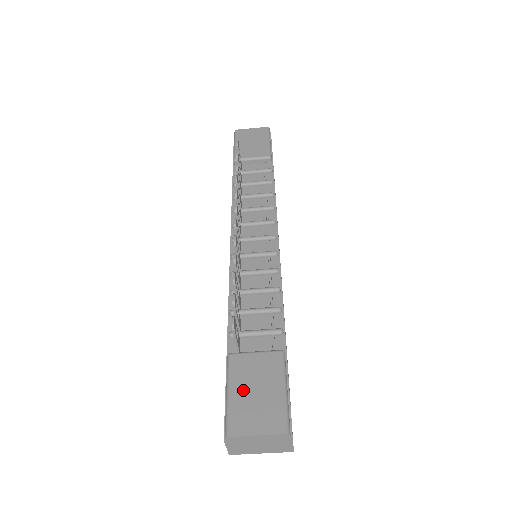
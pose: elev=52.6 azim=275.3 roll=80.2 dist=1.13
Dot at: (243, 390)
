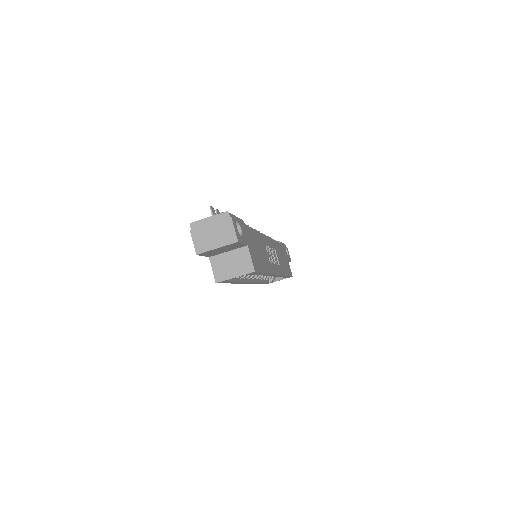
Dot at: occluded
